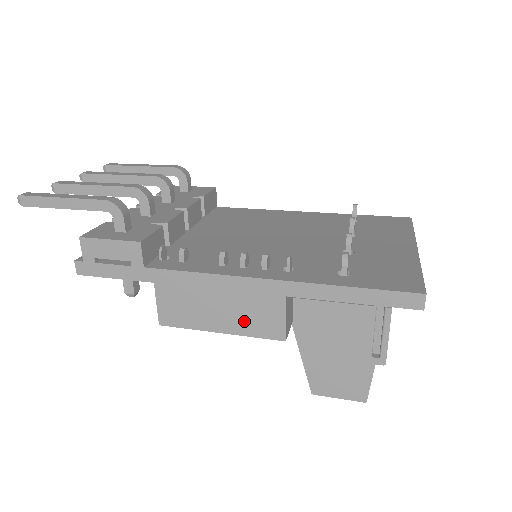
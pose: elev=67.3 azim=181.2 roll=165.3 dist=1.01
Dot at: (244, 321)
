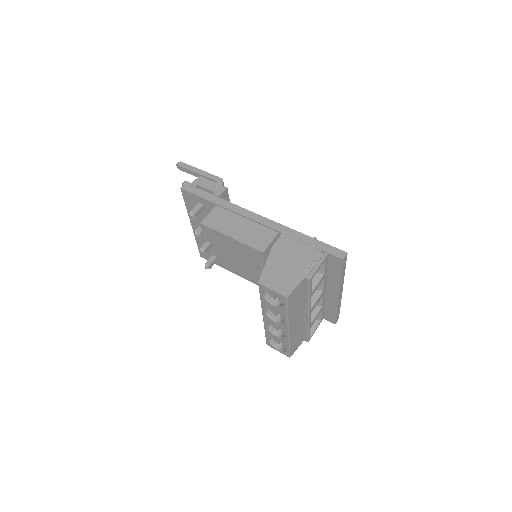
Dot at: (248, 236)
